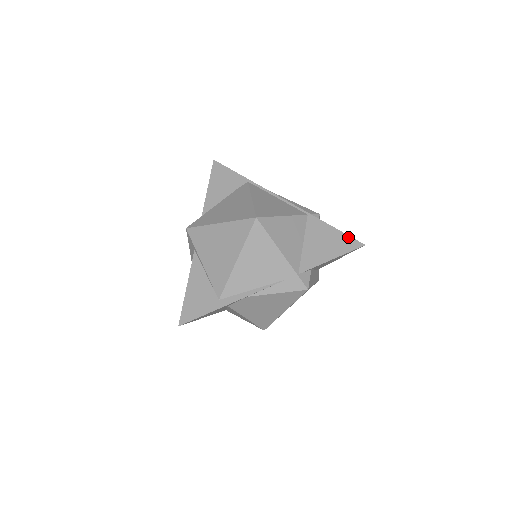
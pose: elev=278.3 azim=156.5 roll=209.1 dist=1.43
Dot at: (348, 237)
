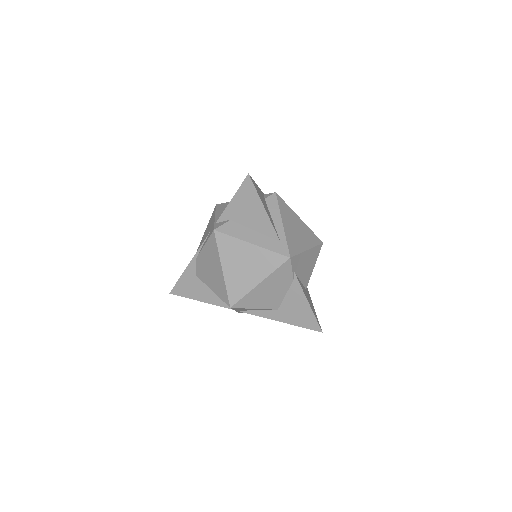
Dot at: occluded
